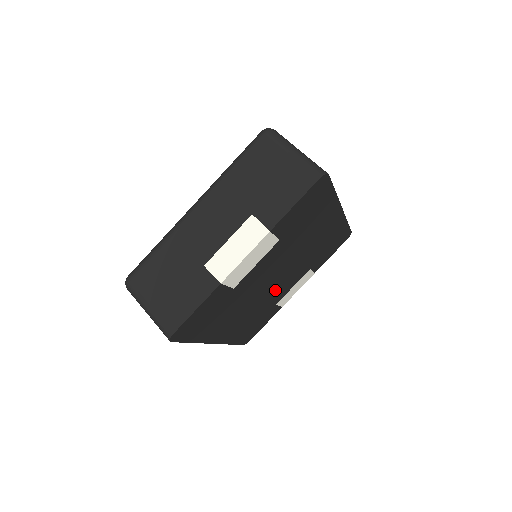
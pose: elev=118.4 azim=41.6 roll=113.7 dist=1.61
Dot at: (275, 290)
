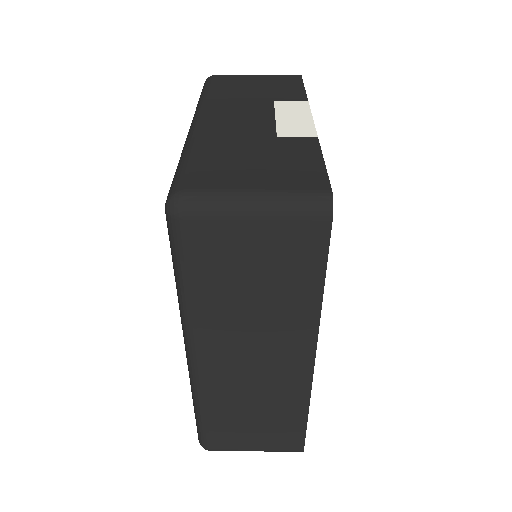
Dot at: occluded
